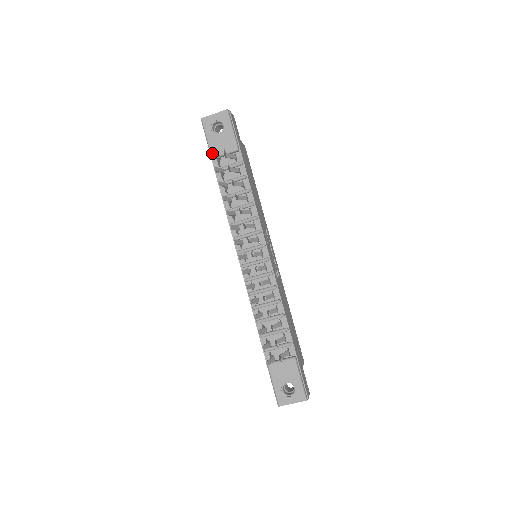
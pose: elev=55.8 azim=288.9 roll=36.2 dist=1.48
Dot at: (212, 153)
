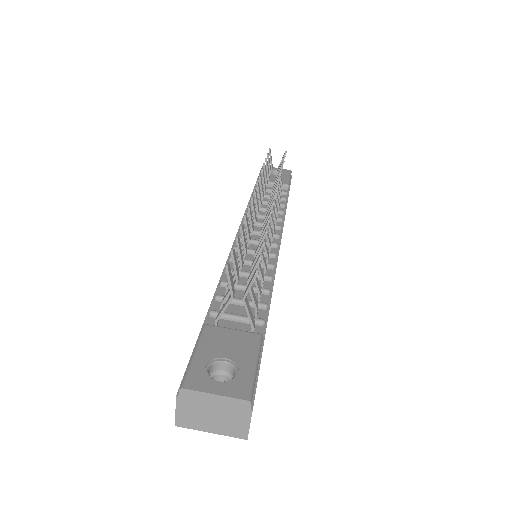
Dot at: occluded
